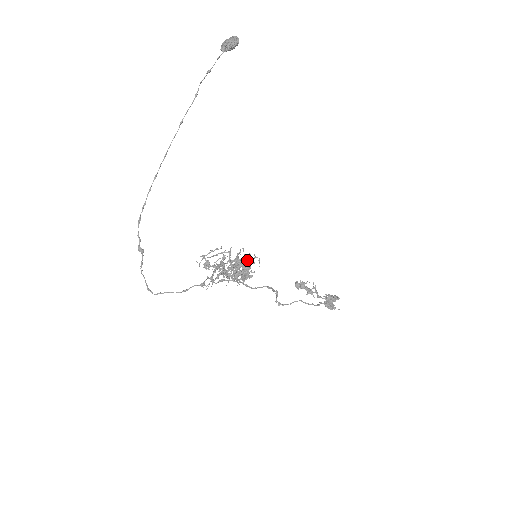
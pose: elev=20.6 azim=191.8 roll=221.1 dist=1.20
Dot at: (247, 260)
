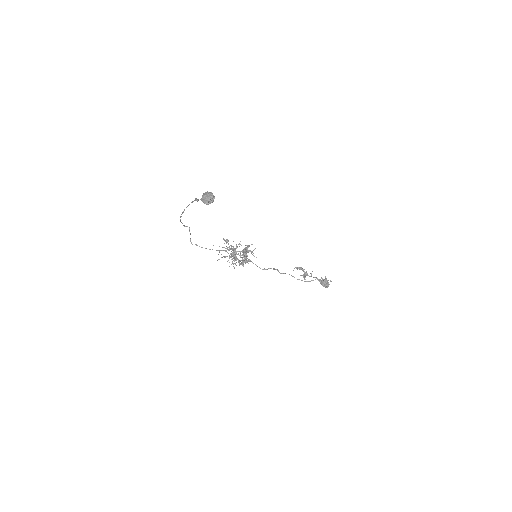
Dot at: (251, 253)
